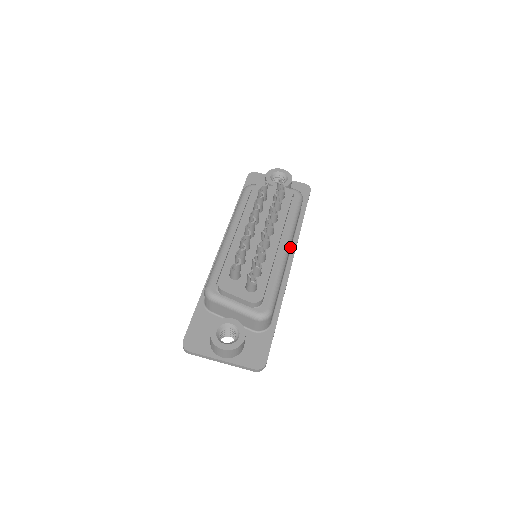
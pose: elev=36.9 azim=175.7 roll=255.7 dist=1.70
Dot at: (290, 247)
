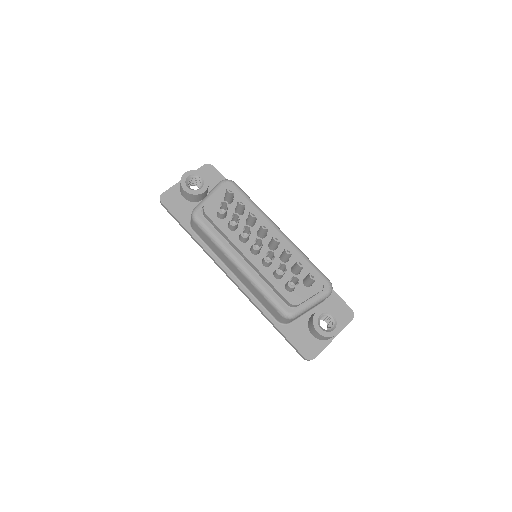
Dot at: occluded
